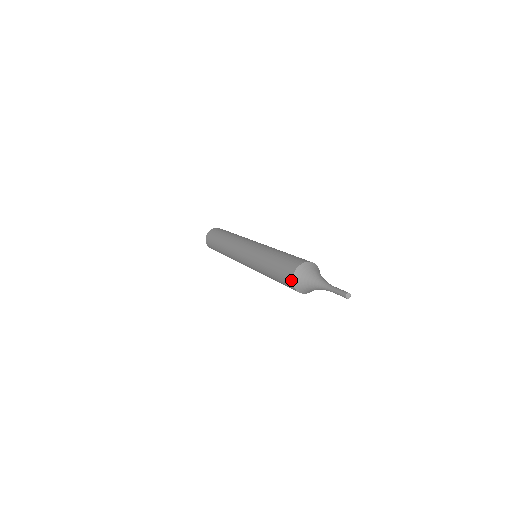
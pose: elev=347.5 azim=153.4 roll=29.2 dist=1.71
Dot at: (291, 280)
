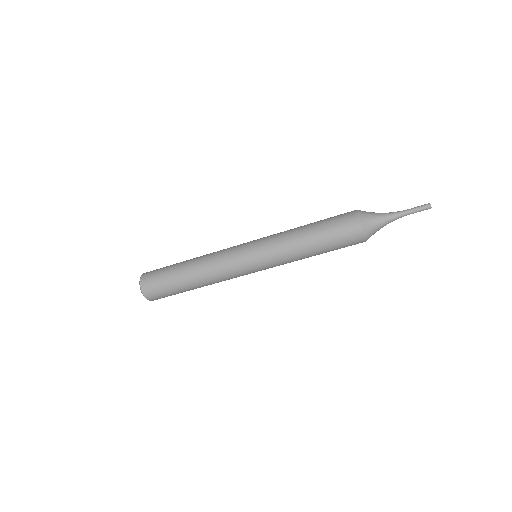
Dot at: (359, 227)
